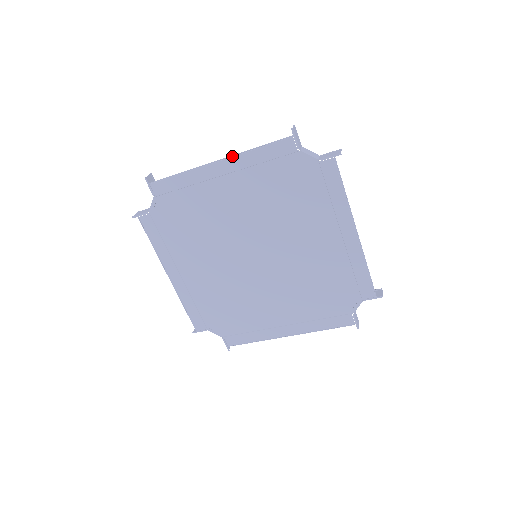
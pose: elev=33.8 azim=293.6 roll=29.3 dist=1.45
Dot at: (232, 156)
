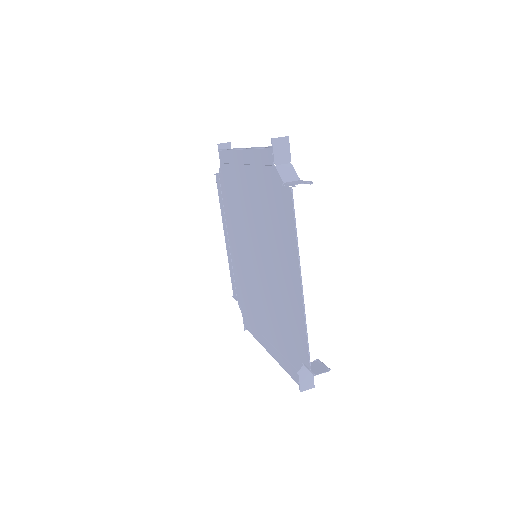
Dot at: (247, 148)
